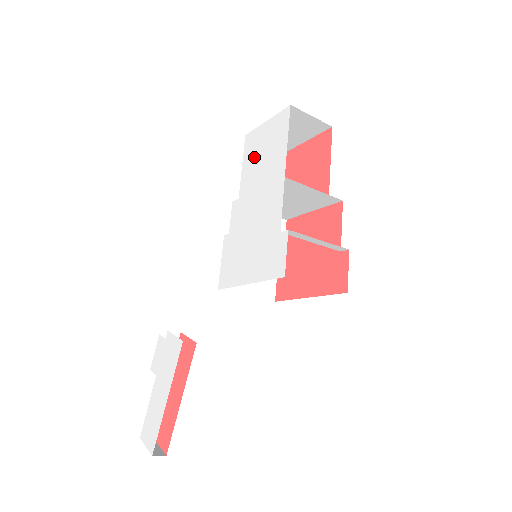
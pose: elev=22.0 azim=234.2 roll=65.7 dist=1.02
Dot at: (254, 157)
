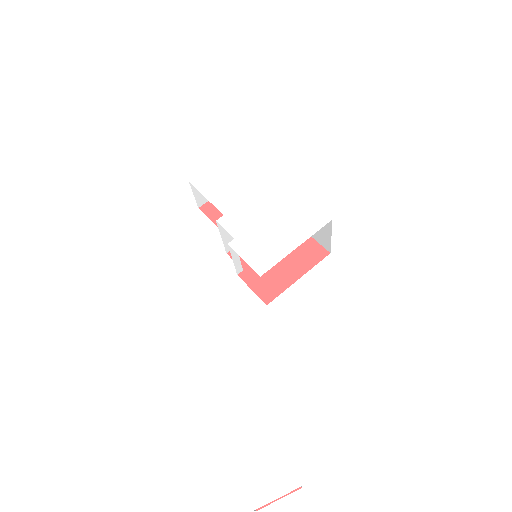
Dot at: (219, 187)
